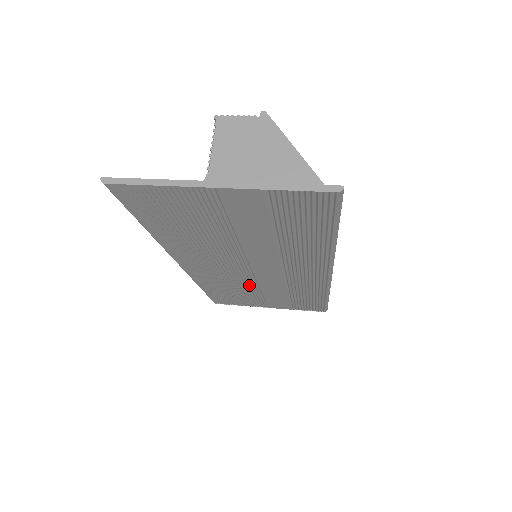
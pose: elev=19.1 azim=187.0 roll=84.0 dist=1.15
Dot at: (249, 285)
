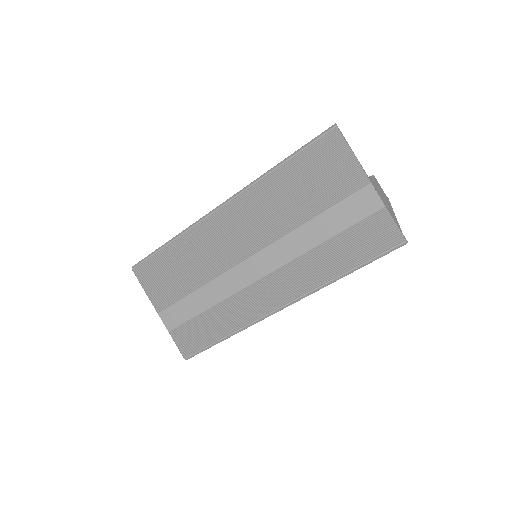
Dot at: (211, 271)
